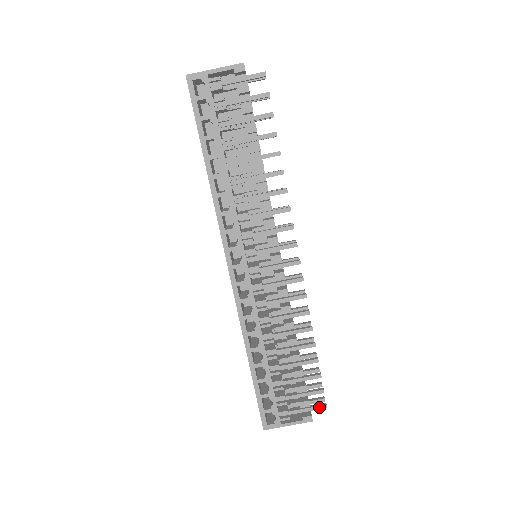
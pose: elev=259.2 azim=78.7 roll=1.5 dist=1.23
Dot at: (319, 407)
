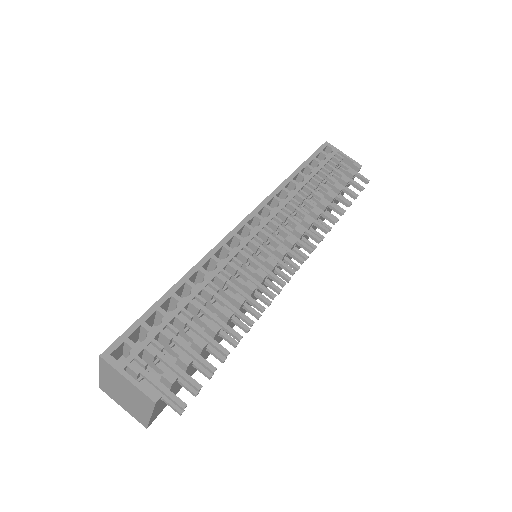
Dot at: (177, 399)
